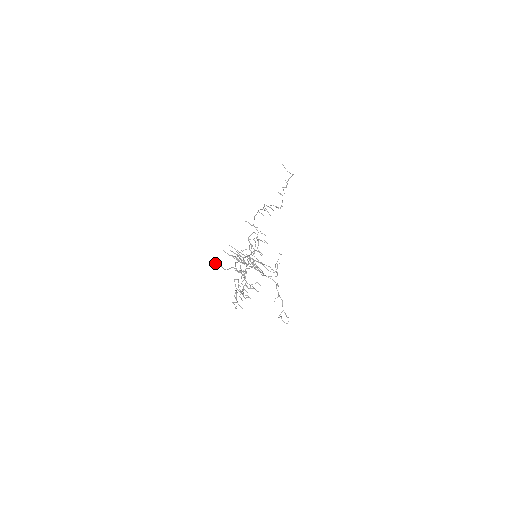
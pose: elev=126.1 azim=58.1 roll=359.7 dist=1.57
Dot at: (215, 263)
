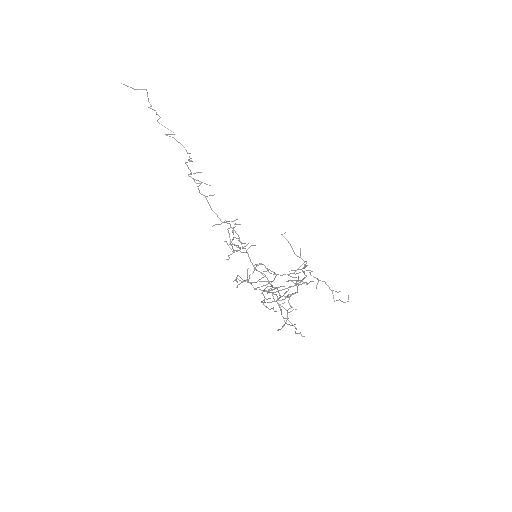
Dot at: occluded
